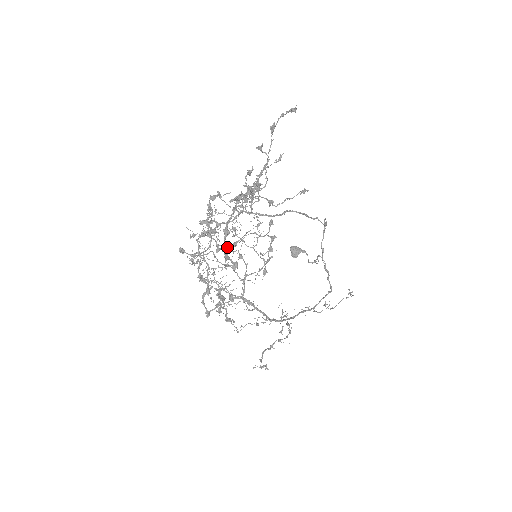
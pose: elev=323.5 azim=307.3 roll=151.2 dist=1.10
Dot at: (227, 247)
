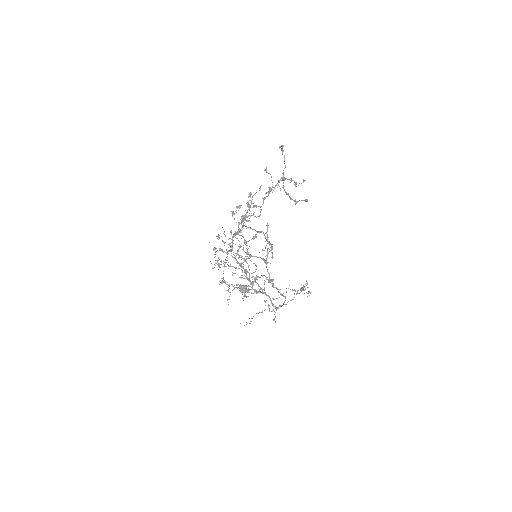
Dot at: occluded
